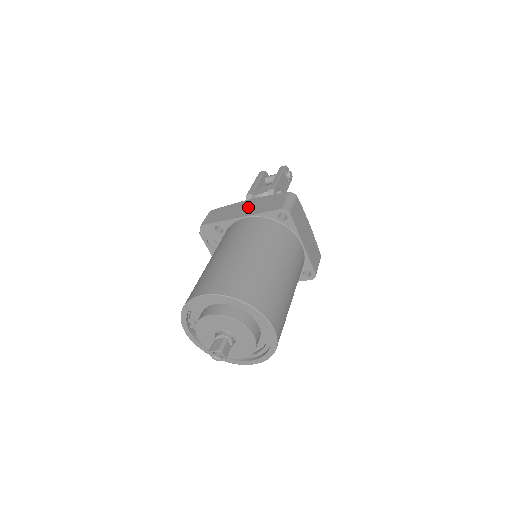
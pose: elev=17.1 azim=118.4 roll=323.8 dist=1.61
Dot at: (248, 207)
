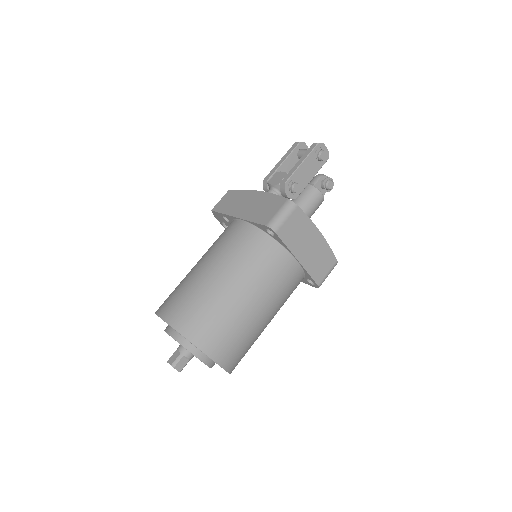
Dot at: (250, 204)
